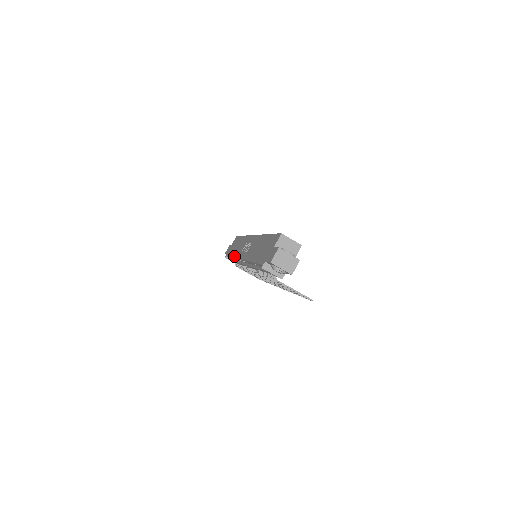
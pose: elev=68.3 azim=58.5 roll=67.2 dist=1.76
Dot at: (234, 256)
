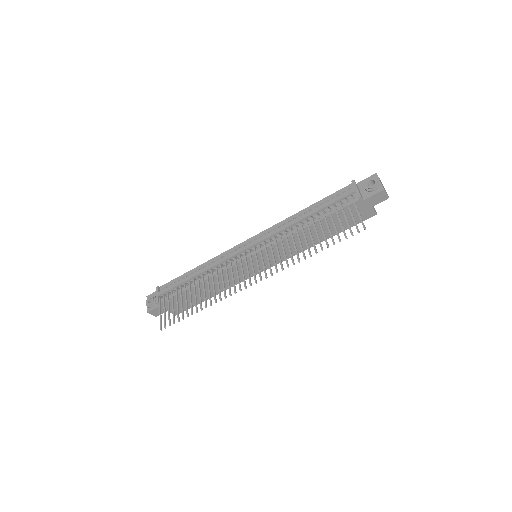
Dot at: (211, 260)
